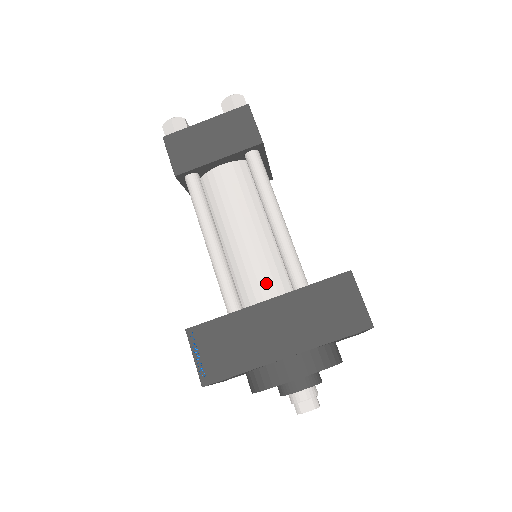
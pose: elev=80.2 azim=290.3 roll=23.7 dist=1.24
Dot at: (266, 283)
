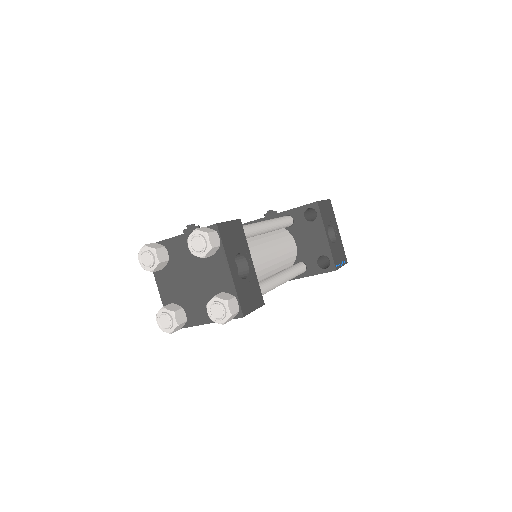
Dot at: occluded
